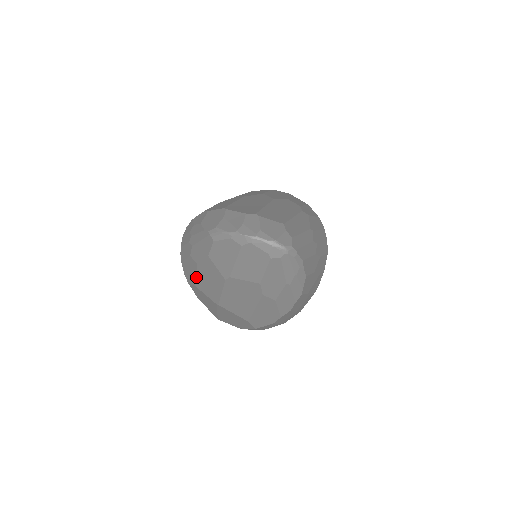
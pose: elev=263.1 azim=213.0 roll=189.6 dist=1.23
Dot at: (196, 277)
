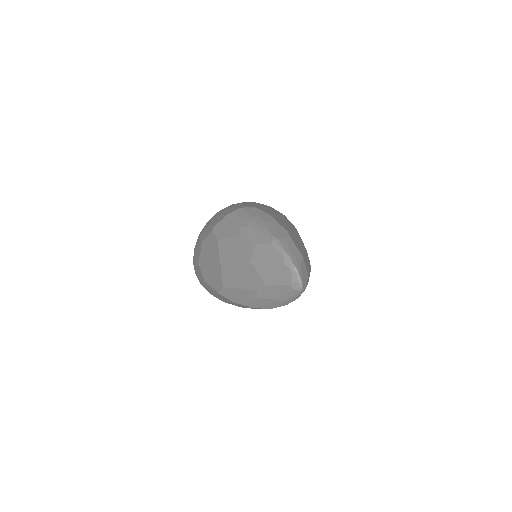
Dot at: (227, 238)
